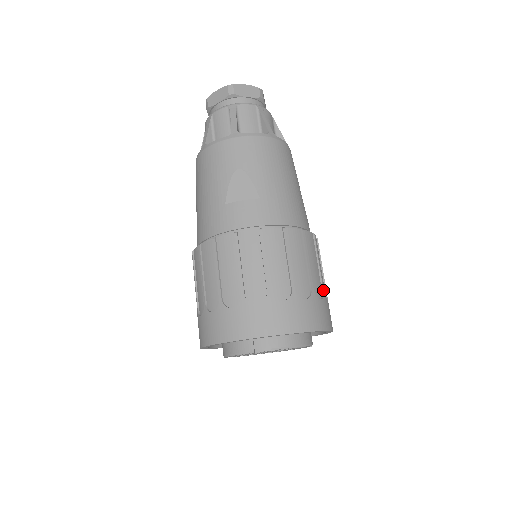
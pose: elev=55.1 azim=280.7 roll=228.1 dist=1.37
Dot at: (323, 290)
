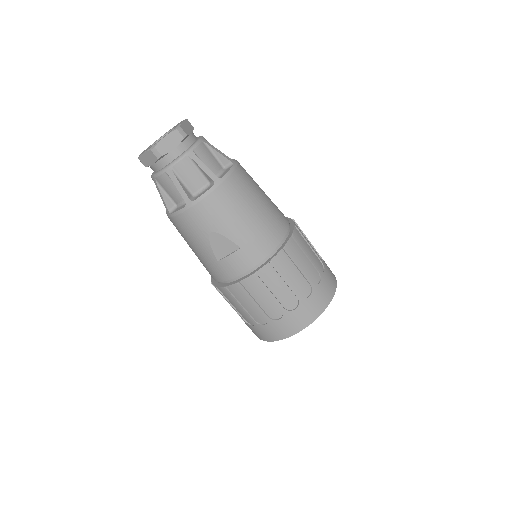
Dot at: (318, 271)
